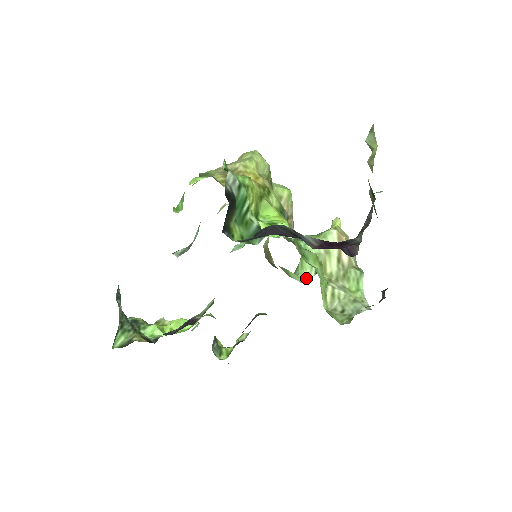
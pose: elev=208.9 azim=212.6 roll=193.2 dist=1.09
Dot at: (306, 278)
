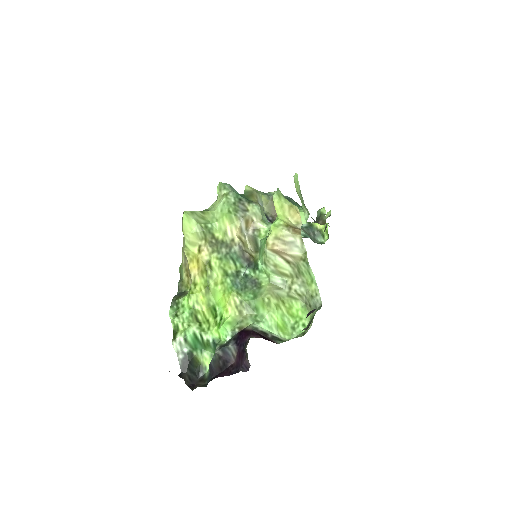
Dot at: (308, 214)
